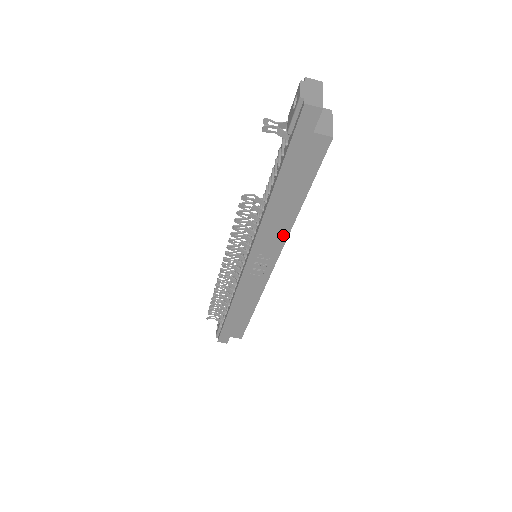
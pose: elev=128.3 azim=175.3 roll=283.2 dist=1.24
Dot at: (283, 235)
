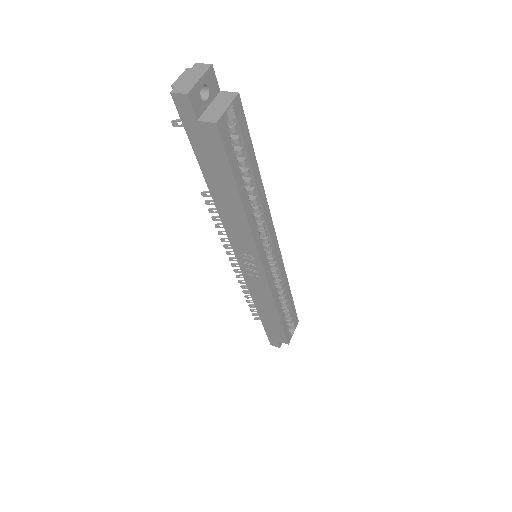
Dot at: (247, 233)
